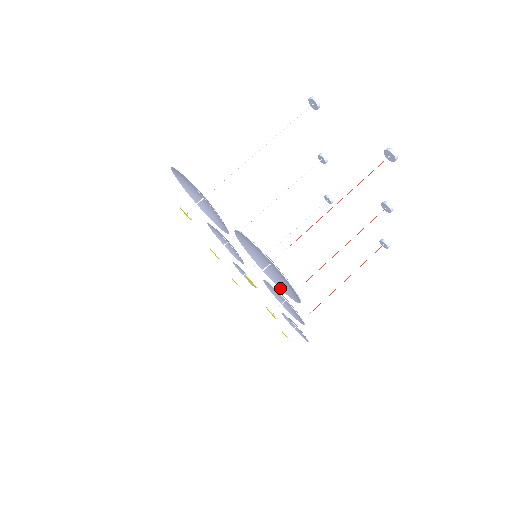
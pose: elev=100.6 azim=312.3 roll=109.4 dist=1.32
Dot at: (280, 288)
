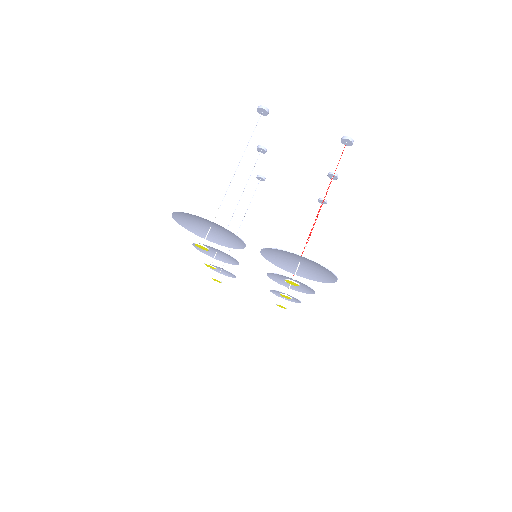
Dot at: (300, 276)
